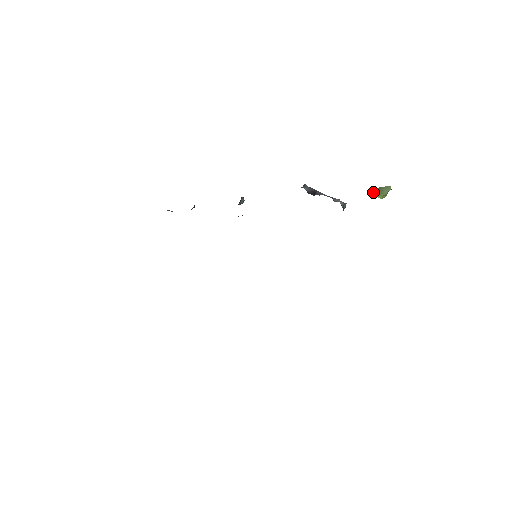
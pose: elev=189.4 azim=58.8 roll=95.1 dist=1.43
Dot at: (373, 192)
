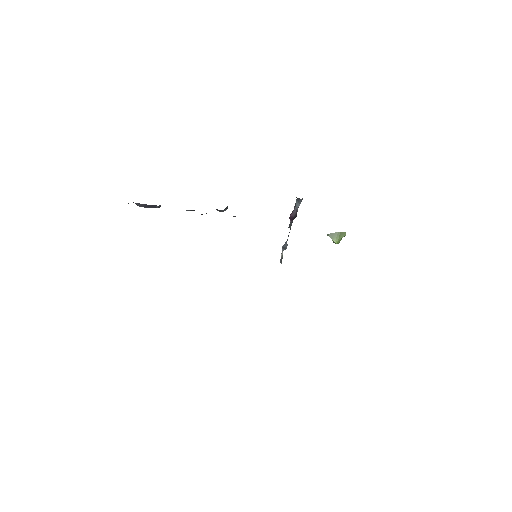
Dot at: (330, 236)
